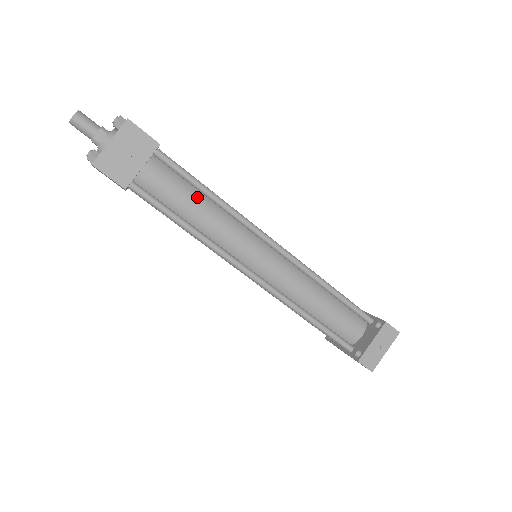
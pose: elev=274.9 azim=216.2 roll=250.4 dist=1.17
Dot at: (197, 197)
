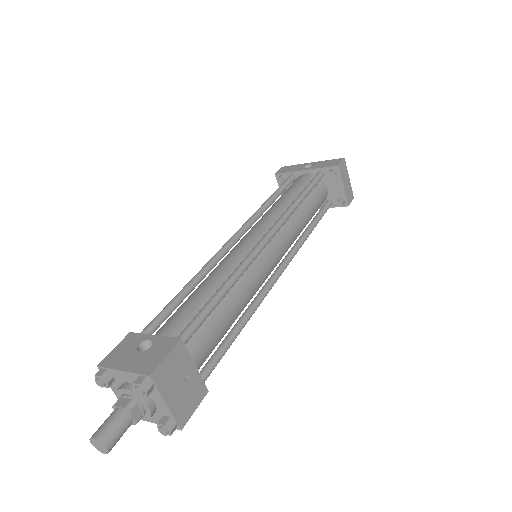
Dot at: (223, 306)
